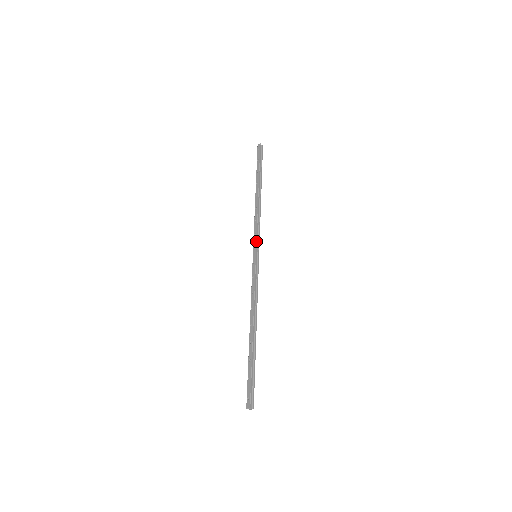
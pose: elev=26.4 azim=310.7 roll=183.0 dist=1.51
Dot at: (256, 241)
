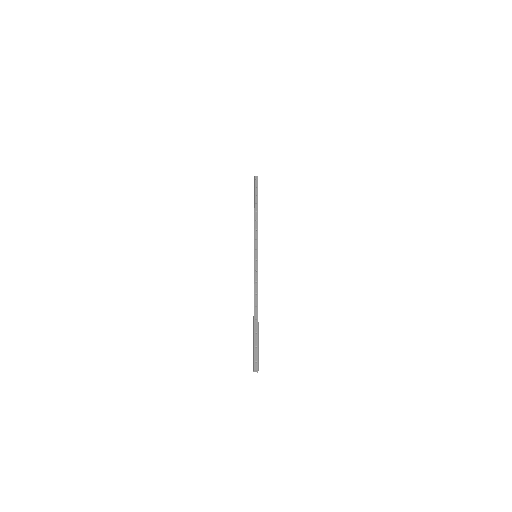
Dot at: occluded
